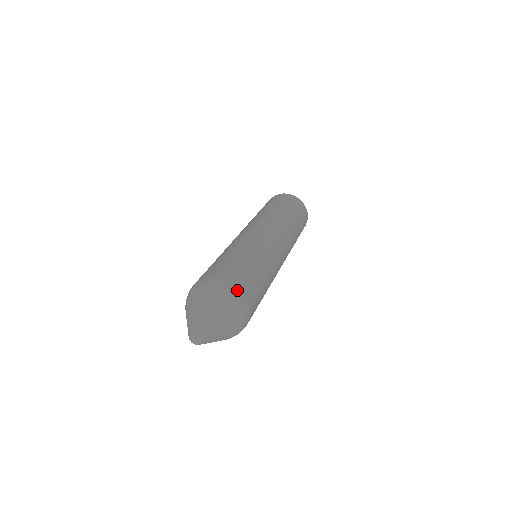
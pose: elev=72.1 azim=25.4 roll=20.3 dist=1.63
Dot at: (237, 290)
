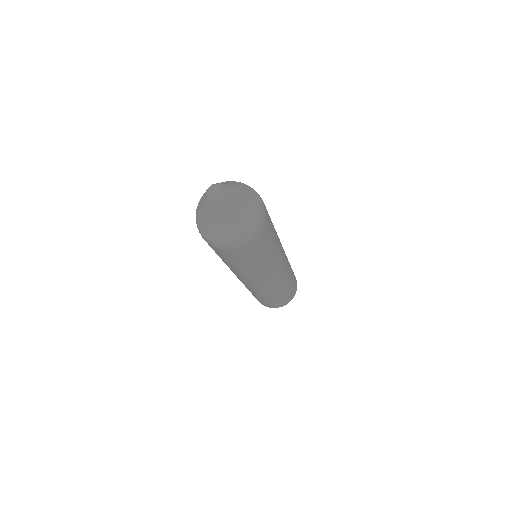
Dot at: (265, 208)
